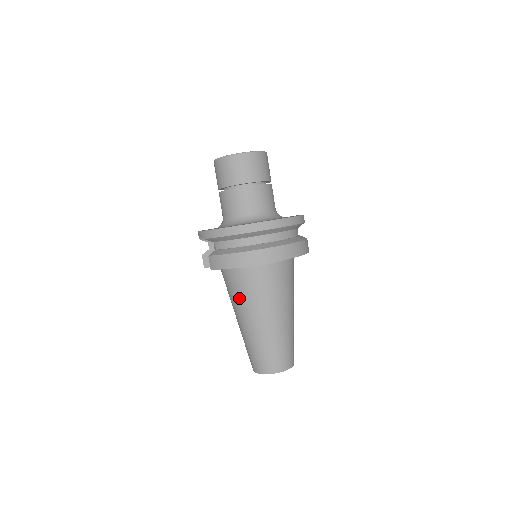
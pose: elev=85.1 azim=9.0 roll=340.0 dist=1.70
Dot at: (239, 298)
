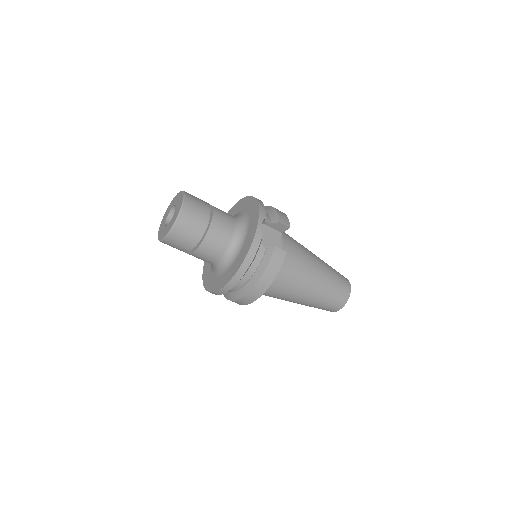
Dot at: occluded
